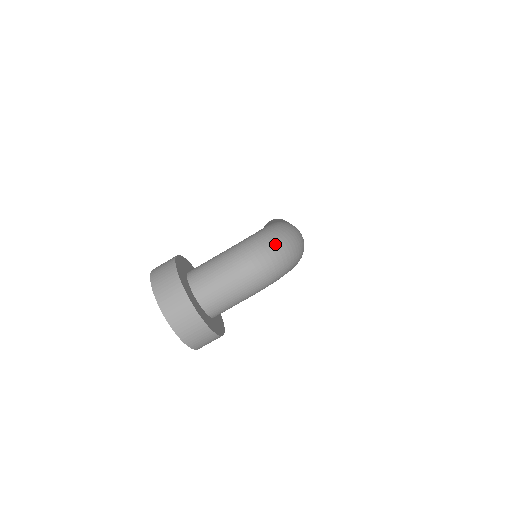
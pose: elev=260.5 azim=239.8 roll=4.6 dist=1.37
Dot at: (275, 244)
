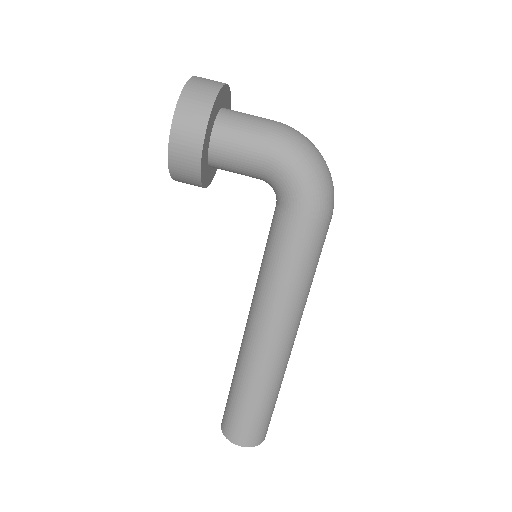
Dot at: occluded
